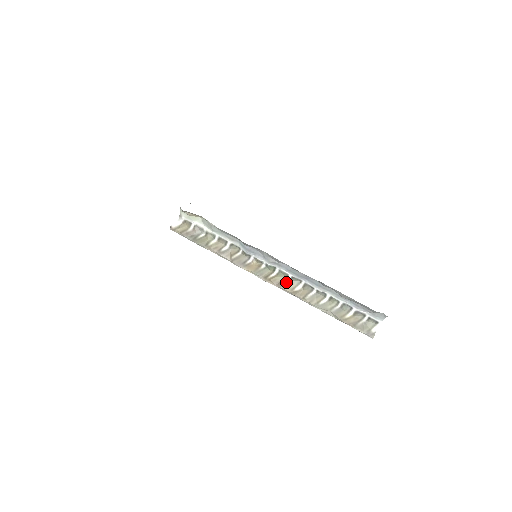
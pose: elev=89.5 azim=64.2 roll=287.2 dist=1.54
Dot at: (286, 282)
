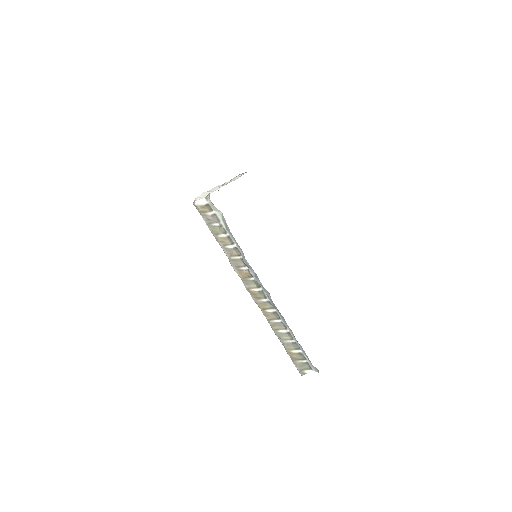
Dot at: (263, 301)
